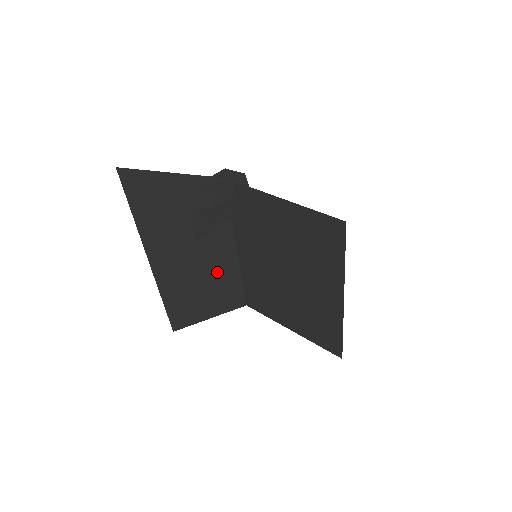
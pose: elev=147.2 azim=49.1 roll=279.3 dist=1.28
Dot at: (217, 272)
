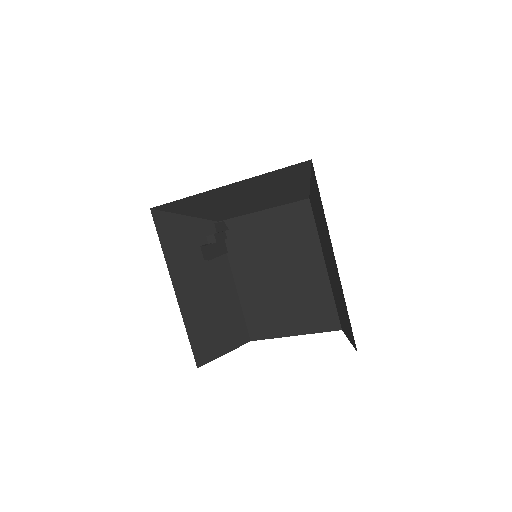
Dot at: (224, 304)
